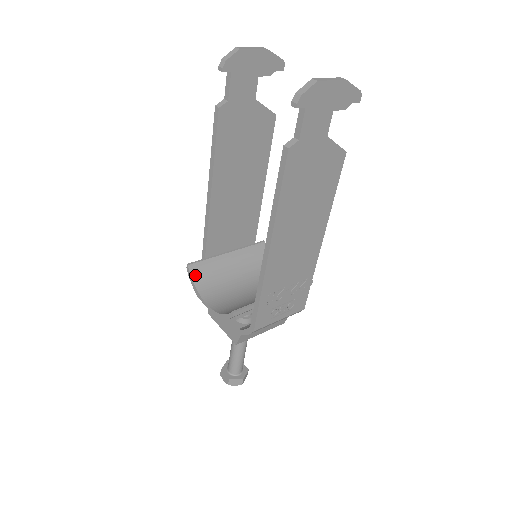
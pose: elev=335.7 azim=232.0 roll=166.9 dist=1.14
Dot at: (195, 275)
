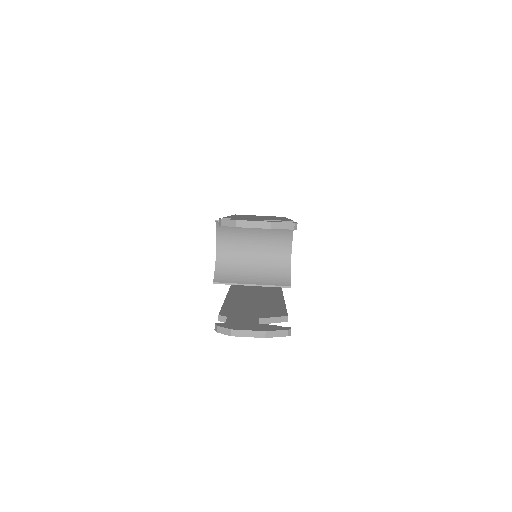
Dot at: (220, 227)
